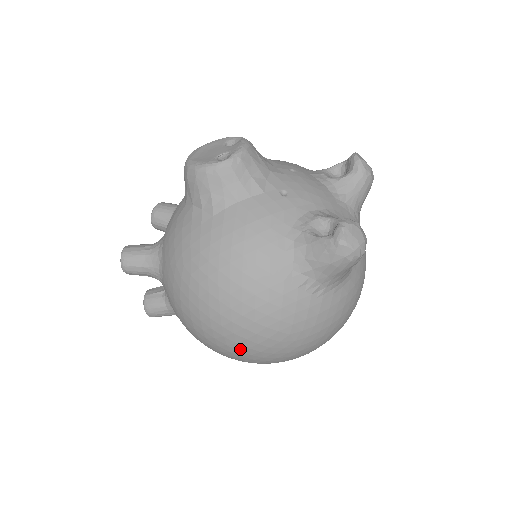
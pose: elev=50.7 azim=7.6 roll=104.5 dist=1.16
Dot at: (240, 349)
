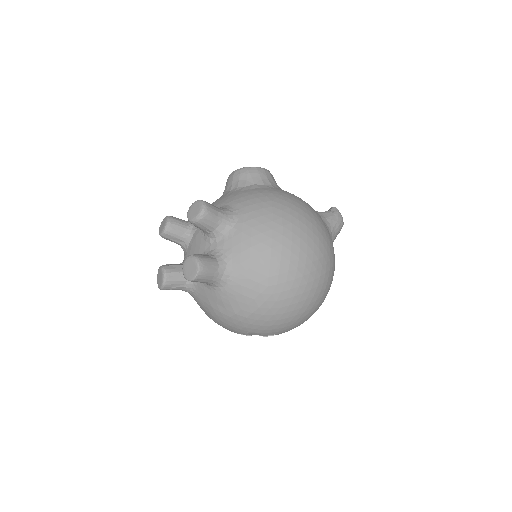
Dot at: (313, 260)
